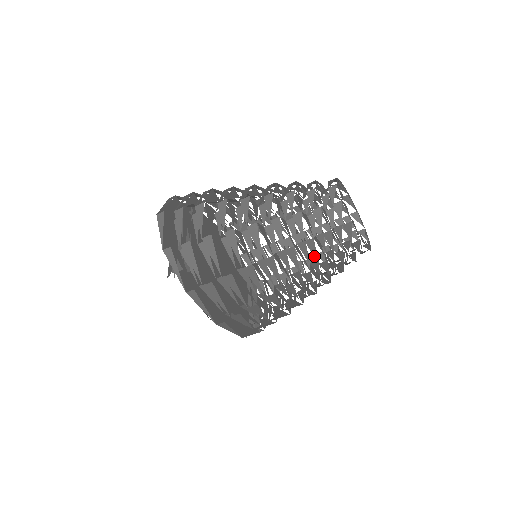
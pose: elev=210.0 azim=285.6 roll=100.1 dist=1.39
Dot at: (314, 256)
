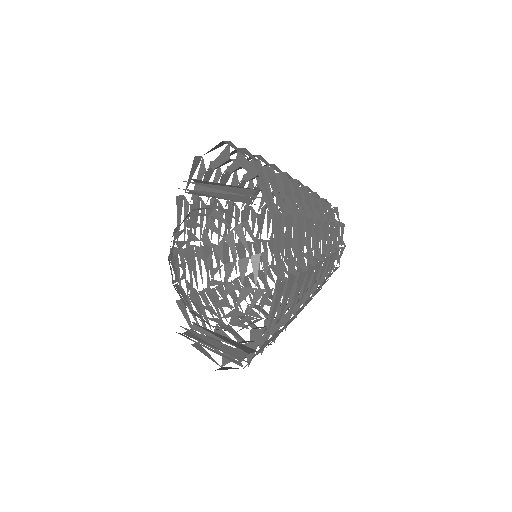
Dot at: occluded
